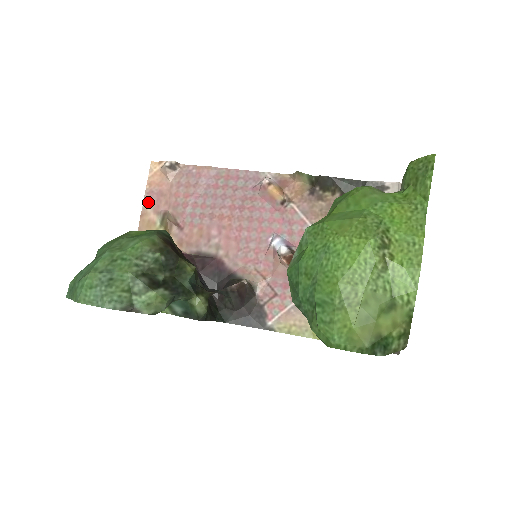
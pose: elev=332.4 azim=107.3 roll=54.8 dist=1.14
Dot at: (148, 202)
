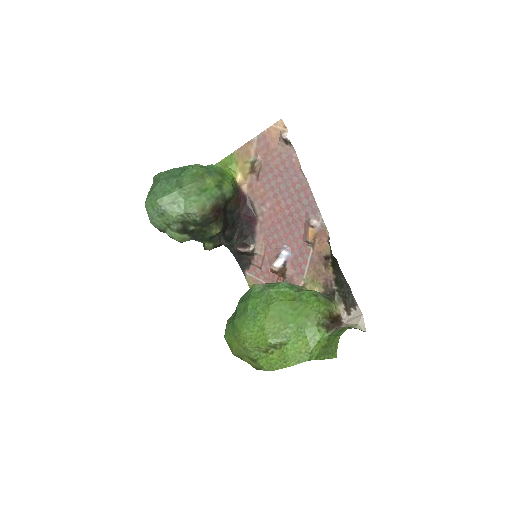
Dot at: (258, 140)
